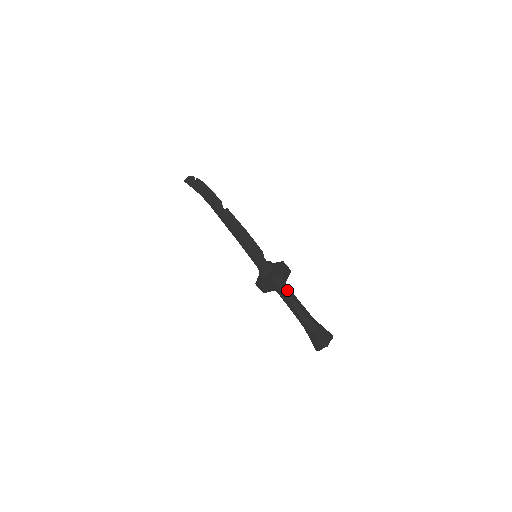
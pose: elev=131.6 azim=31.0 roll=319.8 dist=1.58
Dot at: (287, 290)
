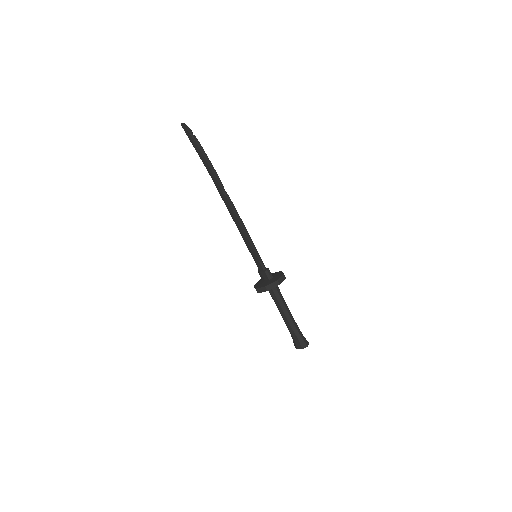
Dot at: (279, 302)
